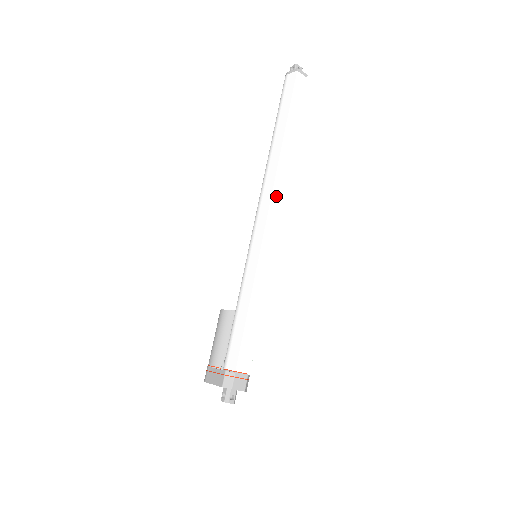
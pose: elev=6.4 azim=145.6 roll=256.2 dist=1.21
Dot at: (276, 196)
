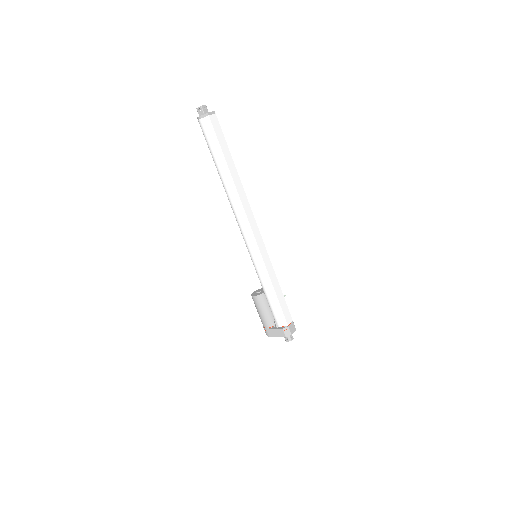
Dot at: (249, 216)
